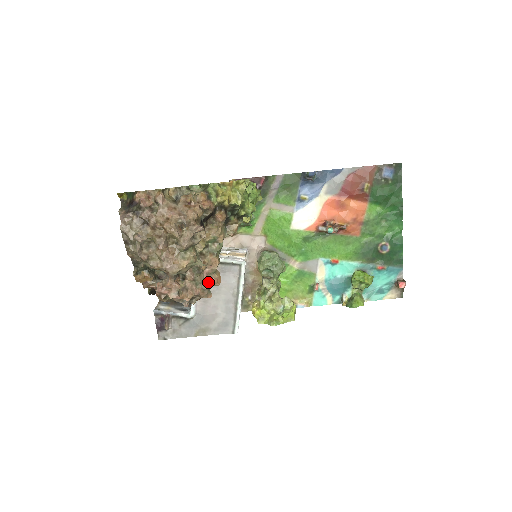
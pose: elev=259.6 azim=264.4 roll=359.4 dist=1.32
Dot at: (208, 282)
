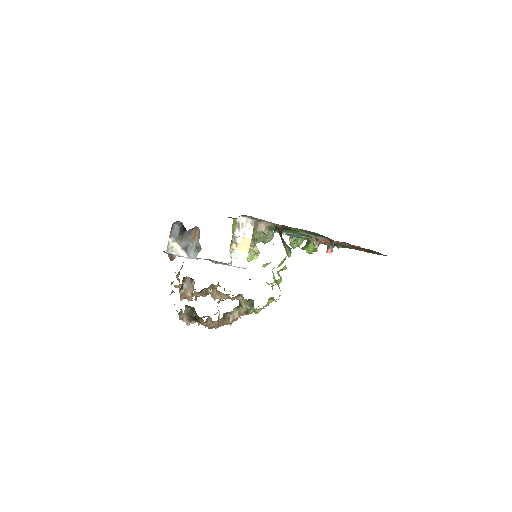
Dot at: occluded
